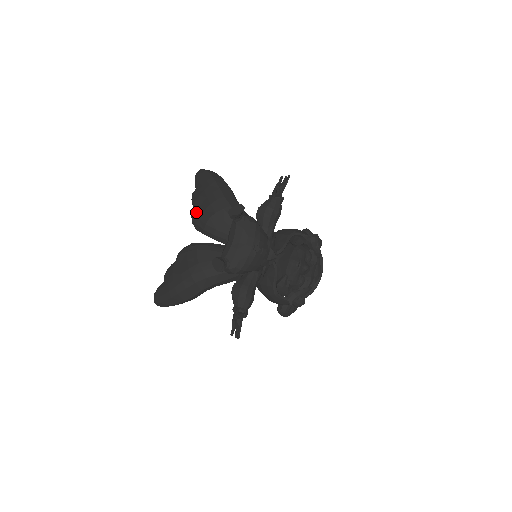
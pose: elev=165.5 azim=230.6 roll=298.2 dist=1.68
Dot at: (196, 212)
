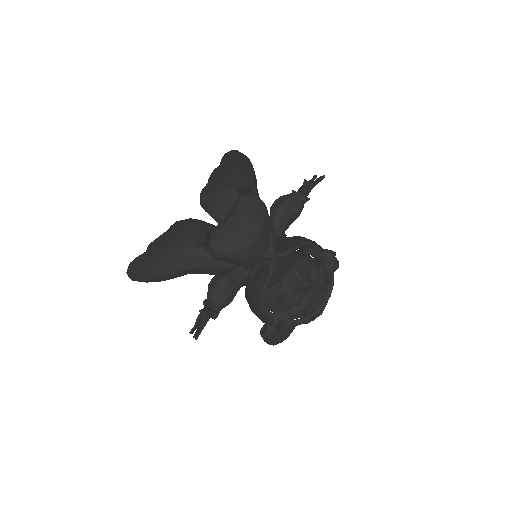
Dot at: (207, 186)
